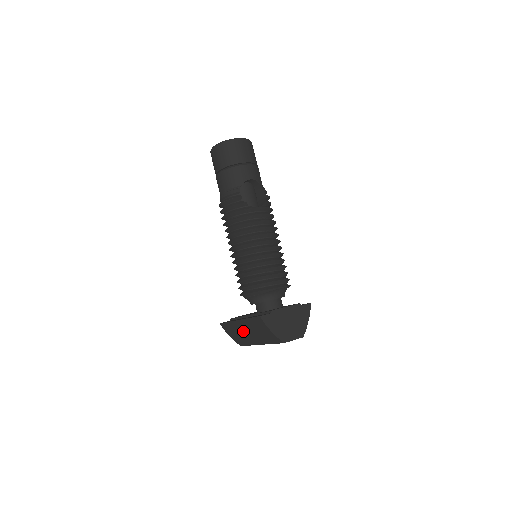
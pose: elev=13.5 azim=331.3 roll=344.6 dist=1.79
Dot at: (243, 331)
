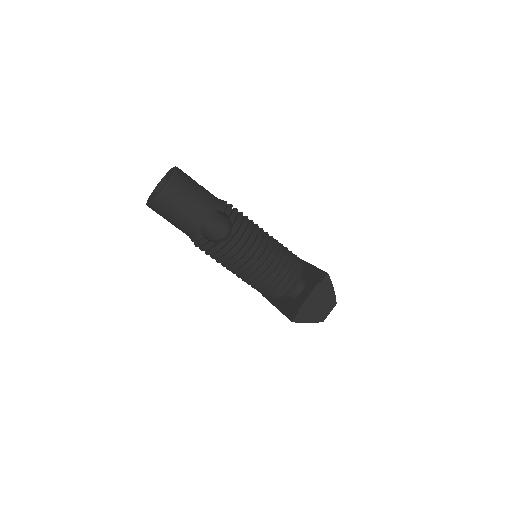
Dot at: occluded
